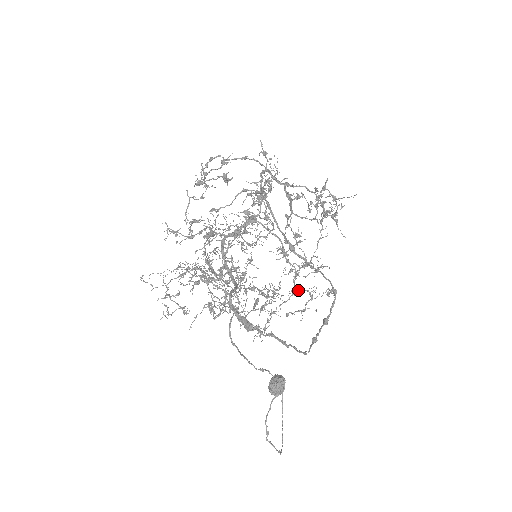
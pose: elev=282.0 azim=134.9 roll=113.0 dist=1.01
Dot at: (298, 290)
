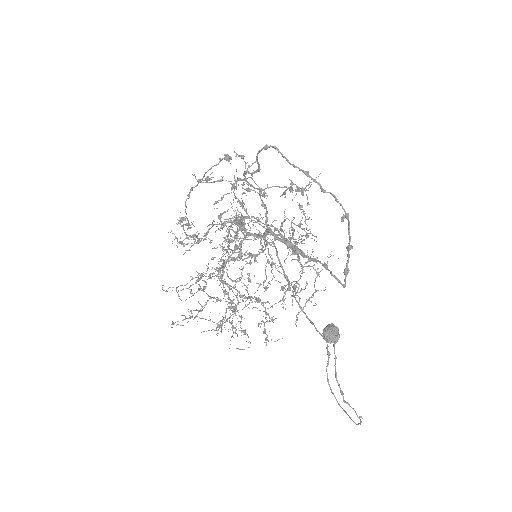
Dot at: (305, 266)
